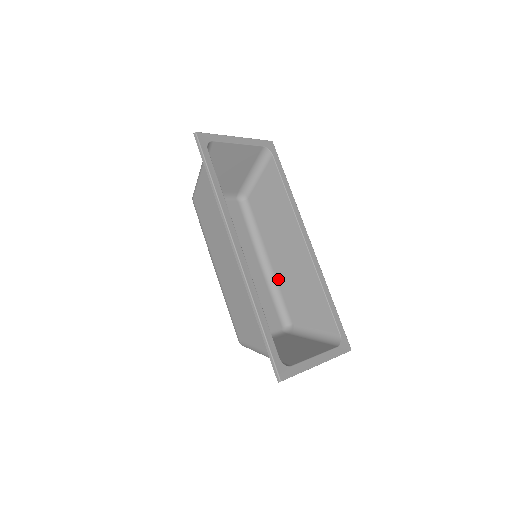
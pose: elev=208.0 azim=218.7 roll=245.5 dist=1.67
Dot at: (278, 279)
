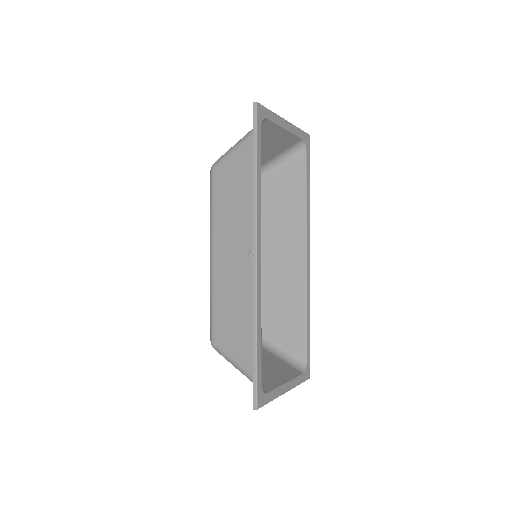
Dot at: occluded
